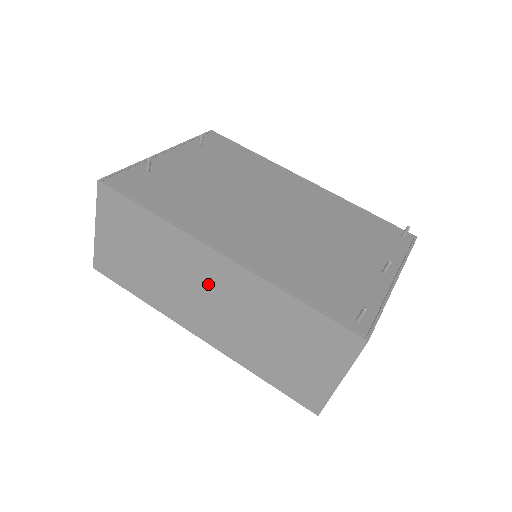
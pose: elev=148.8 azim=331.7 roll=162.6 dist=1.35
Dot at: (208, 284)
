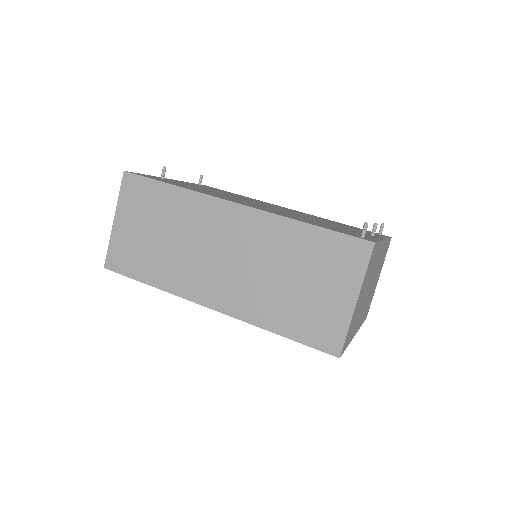
Dot at: (223, 240)
